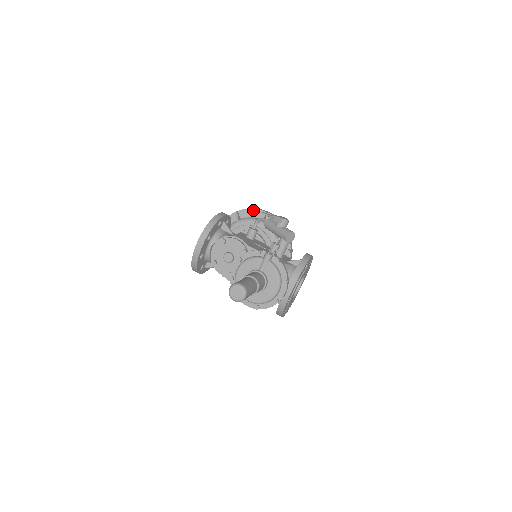
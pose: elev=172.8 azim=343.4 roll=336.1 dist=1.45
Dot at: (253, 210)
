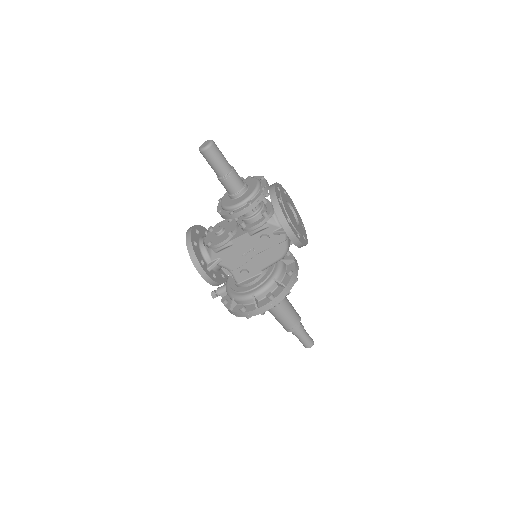
Dot at: occluded
